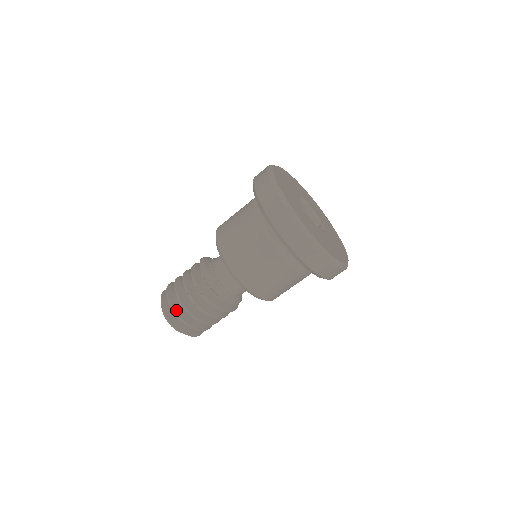
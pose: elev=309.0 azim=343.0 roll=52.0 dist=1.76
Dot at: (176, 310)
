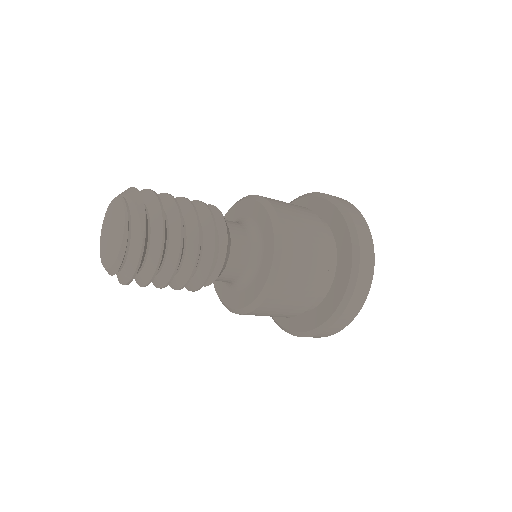
Dot at: (157, 195)
